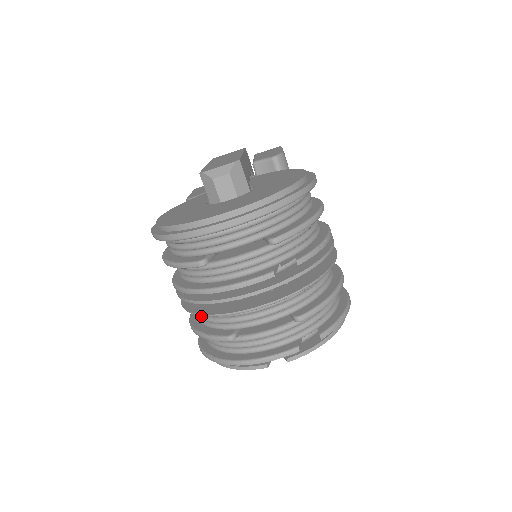
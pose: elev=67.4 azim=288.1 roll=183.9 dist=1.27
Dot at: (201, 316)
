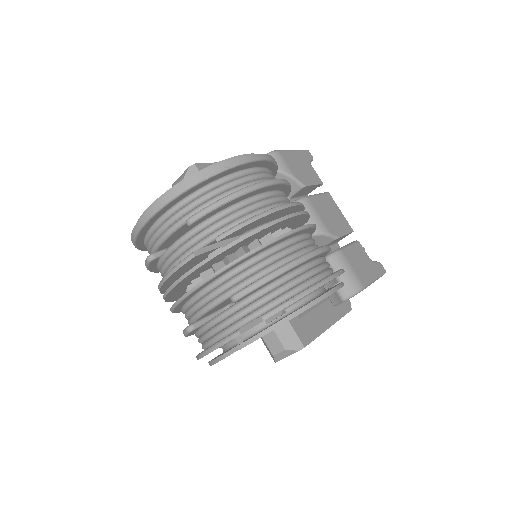
Dot at: occluded
